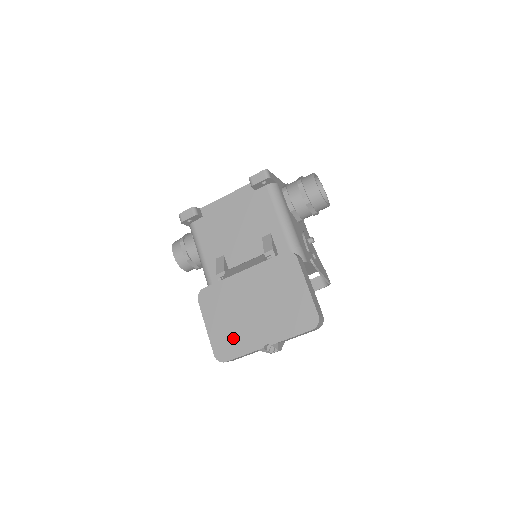
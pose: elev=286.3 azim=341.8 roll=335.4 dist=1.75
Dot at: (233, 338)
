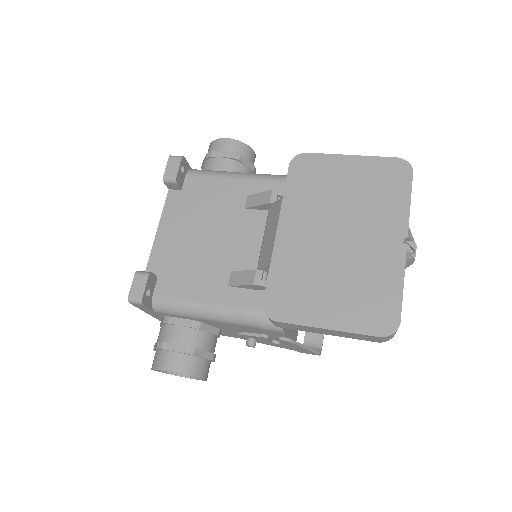
Dot at: (368, 290)
